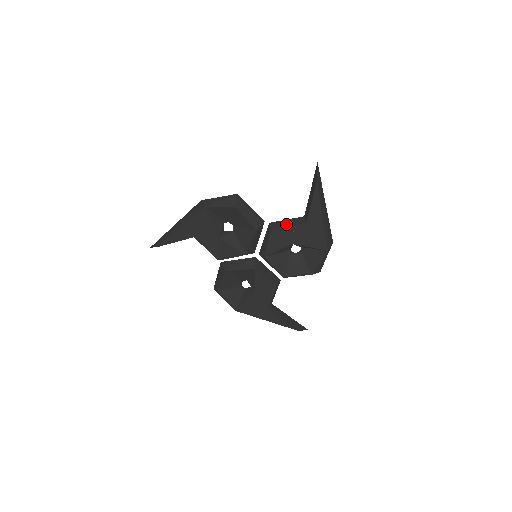
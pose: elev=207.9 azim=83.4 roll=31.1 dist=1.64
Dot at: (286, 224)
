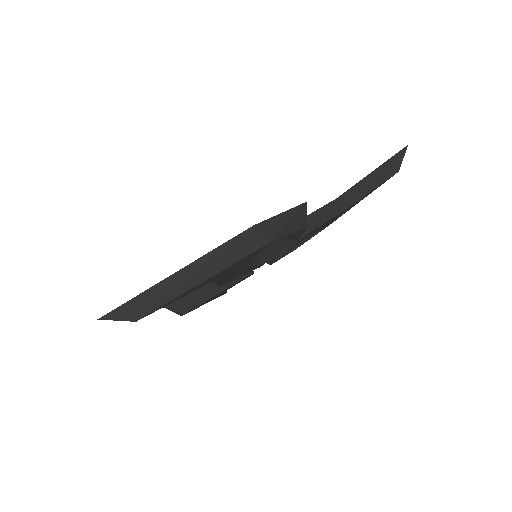
Dot at: (324, 217)
